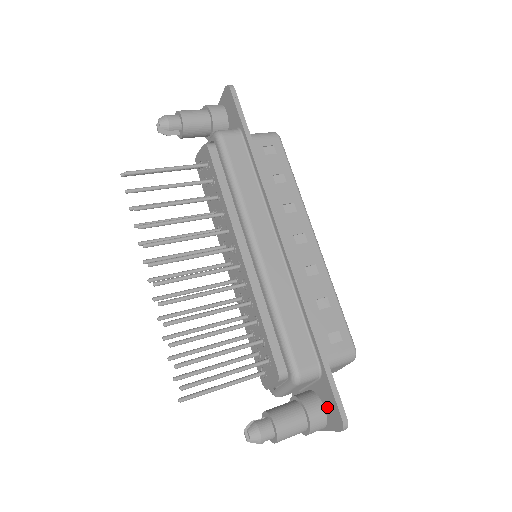
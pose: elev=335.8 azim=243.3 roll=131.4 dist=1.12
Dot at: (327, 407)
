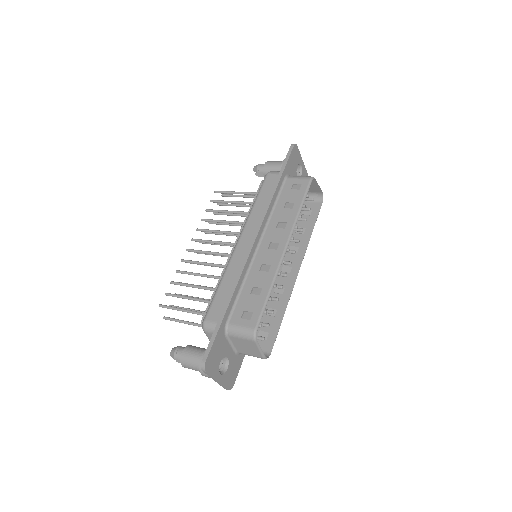
Dot at: occluded
